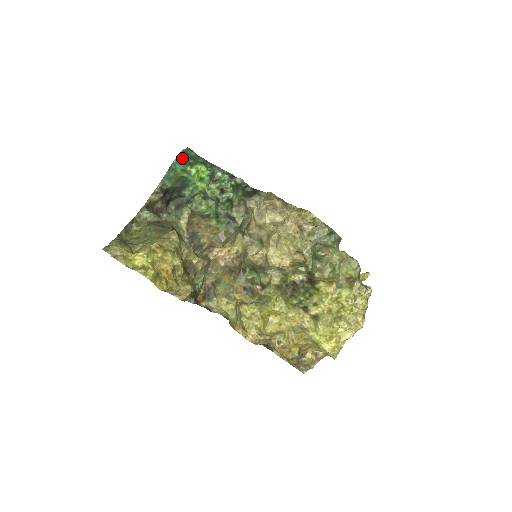
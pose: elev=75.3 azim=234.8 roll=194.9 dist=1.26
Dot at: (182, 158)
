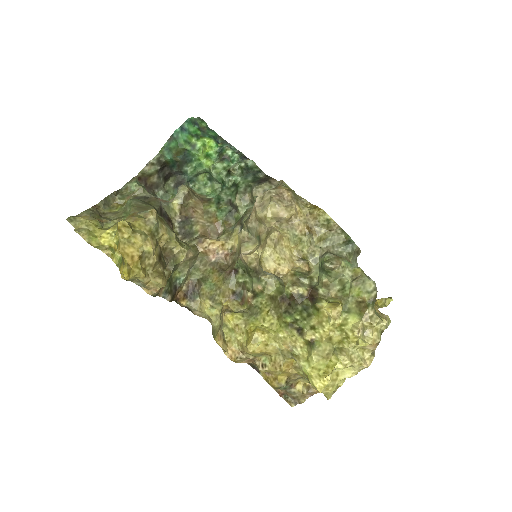
Dot at: (188, 127)
